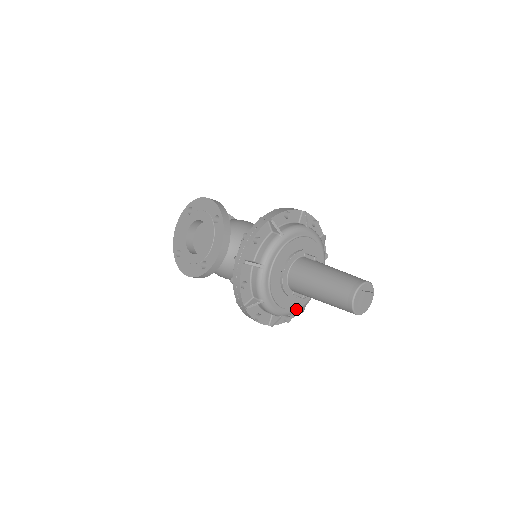
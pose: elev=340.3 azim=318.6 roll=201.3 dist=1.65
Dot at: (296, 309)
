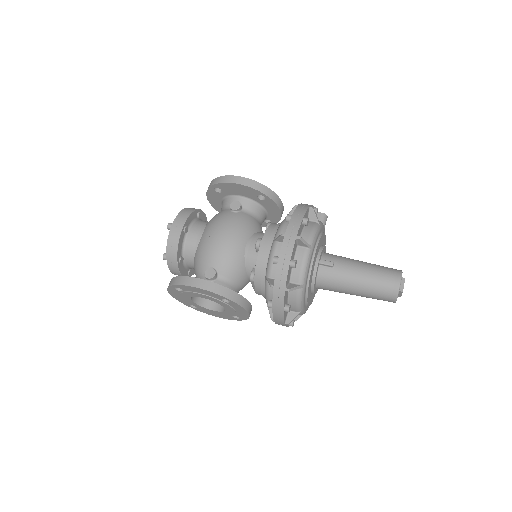
Dot at: occluded
